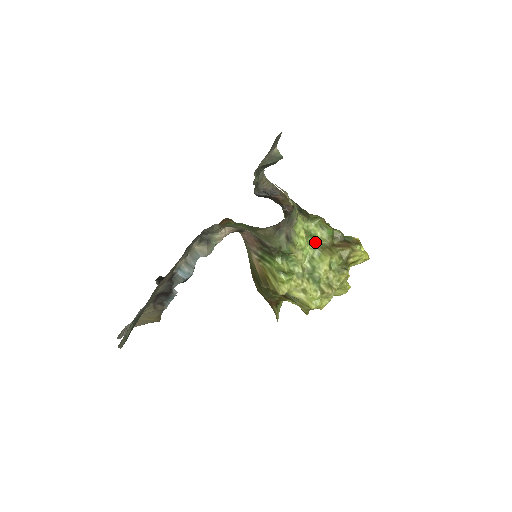
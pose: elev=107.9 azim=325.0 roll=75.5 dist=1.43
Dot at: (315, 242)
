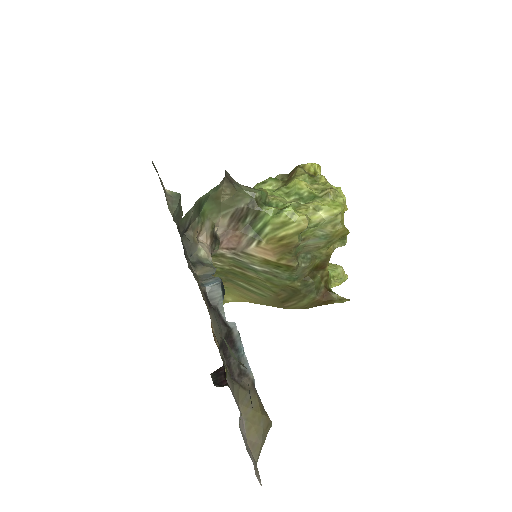
Dot at: (274, 191)
